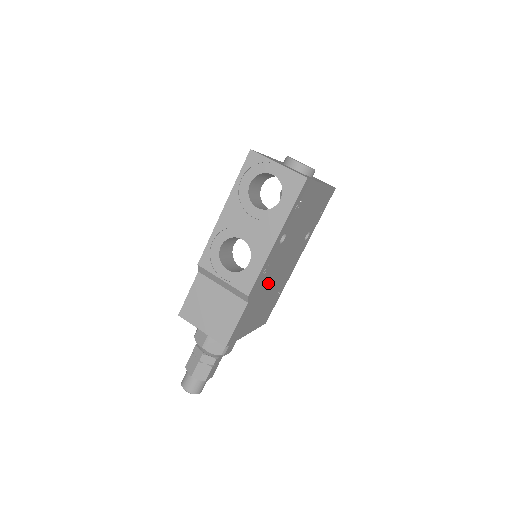
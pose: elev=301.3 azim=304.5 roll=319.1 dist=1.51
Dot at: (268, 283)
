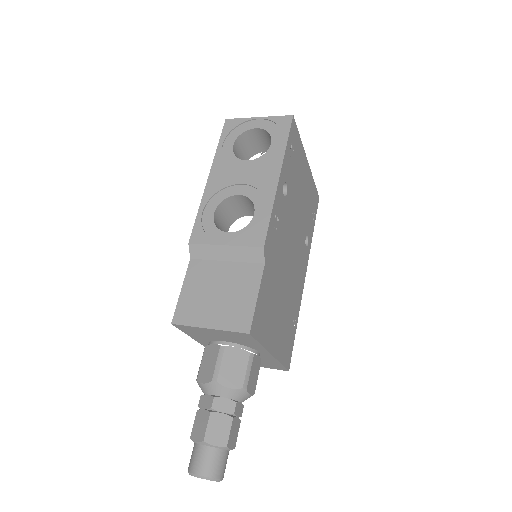
Dot at: (281, 265)
